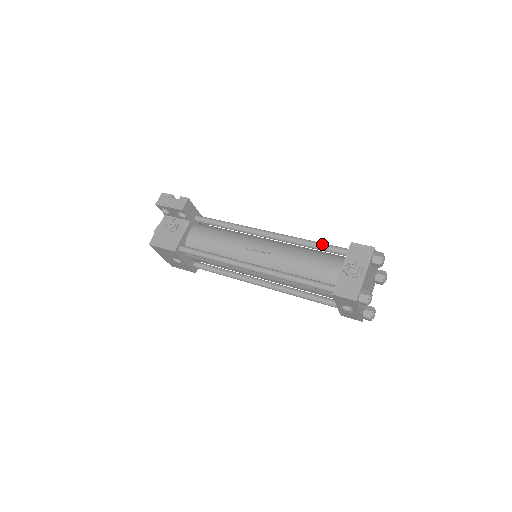
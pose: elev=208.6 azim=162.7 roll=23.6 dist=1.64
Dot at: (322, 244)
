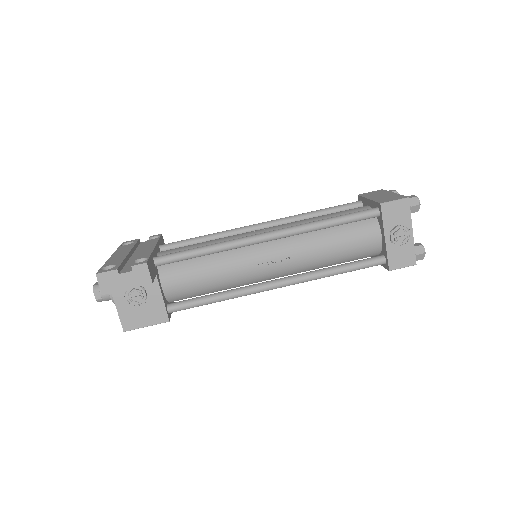
Dot at: (345, 219)
